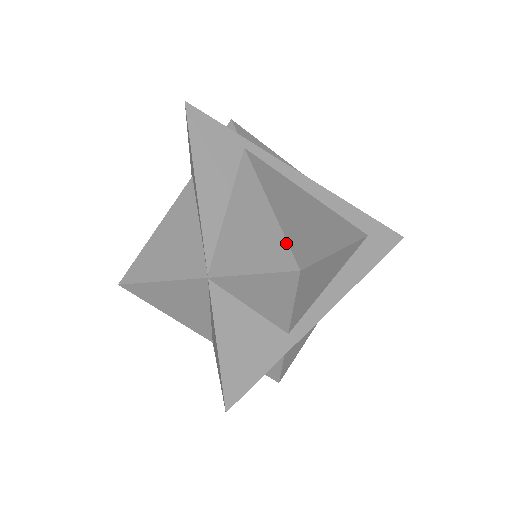
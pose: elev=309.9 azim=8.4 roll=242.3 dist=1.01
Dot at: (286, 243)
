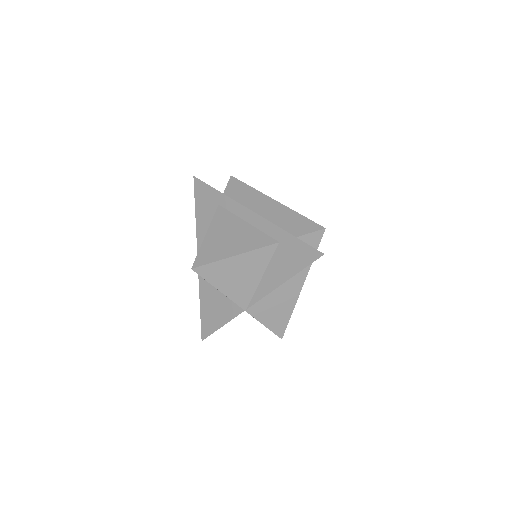
Dot at: occluded
